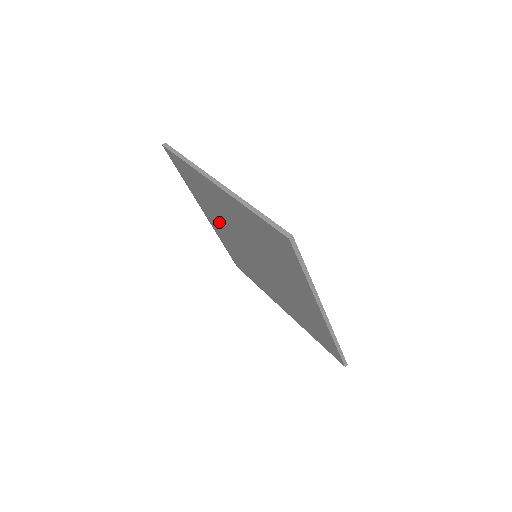
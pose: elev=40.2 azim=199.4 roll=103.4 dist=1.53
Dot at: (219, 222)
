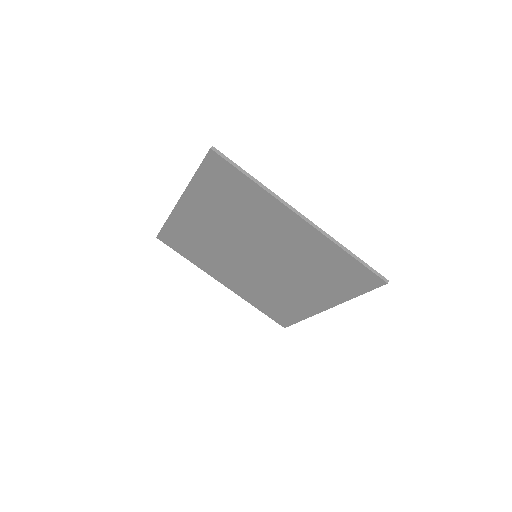
Dot at: (225, 266)
